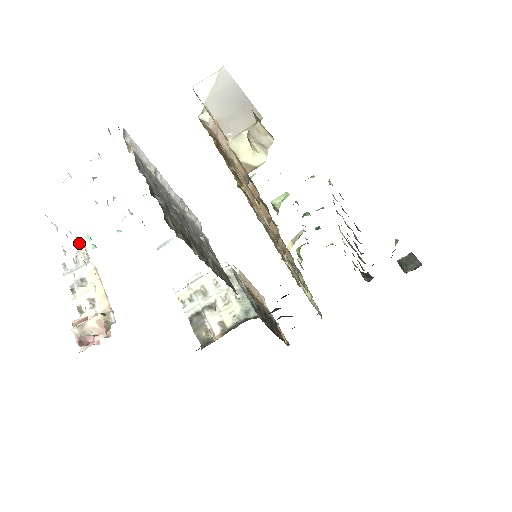
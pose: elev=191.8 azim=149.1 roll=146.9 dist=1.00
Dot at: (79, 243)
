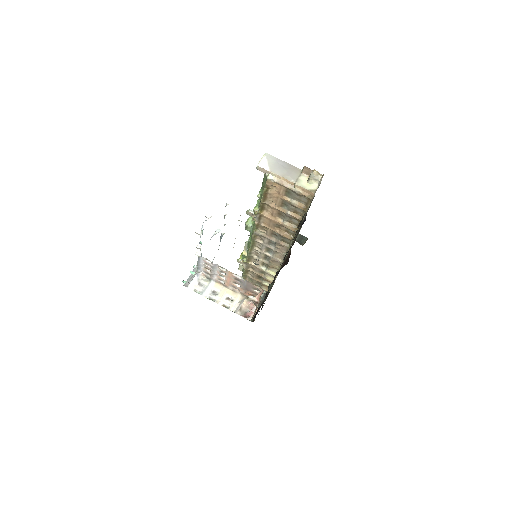
Dot at: (196, 274)
